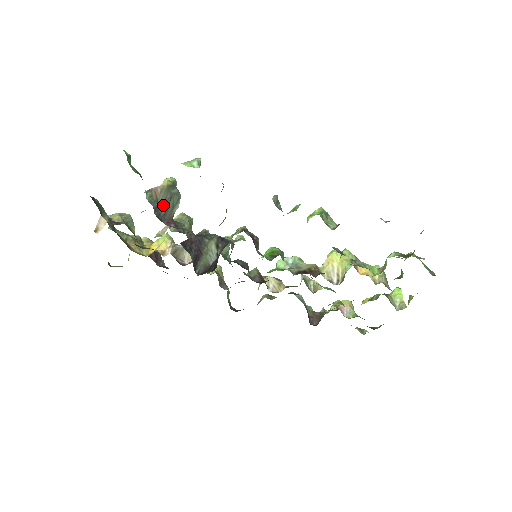
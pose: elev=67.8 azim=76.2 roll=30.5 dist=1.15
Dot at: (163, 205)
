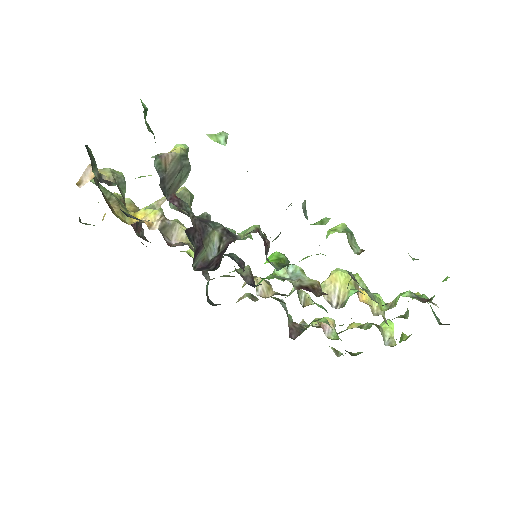
Dot at: (170, 177)
